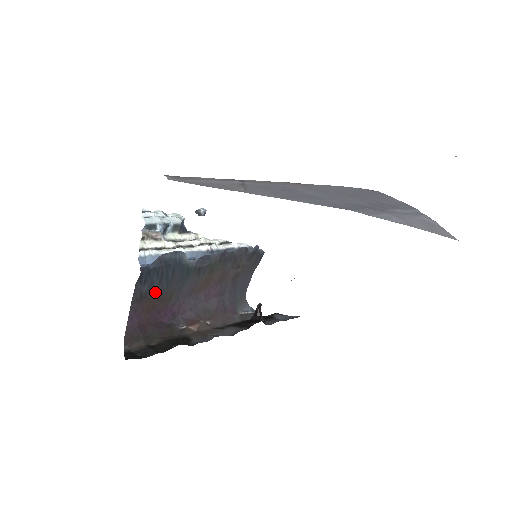
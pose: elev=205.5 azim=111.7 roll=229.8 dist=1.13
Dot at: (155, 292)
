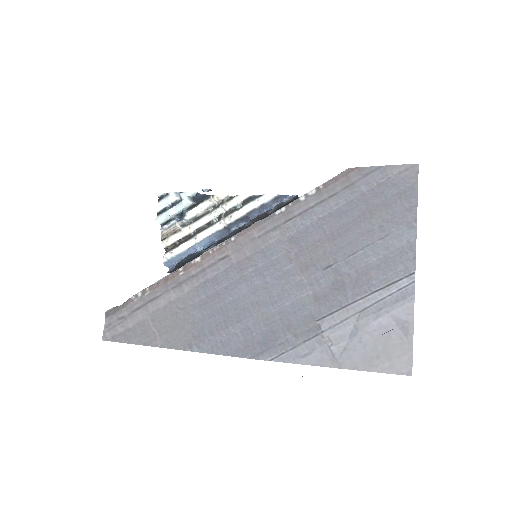
Dot at: occluded
